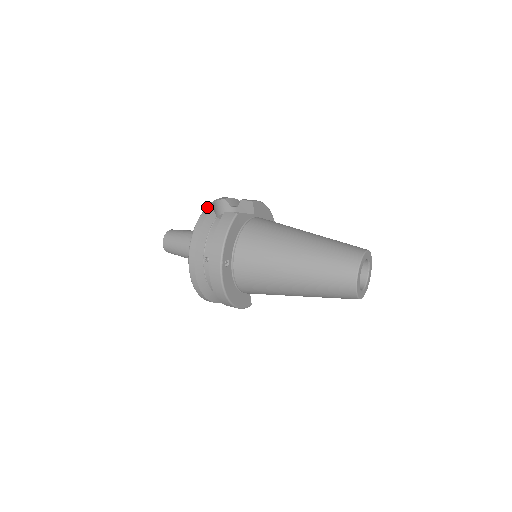
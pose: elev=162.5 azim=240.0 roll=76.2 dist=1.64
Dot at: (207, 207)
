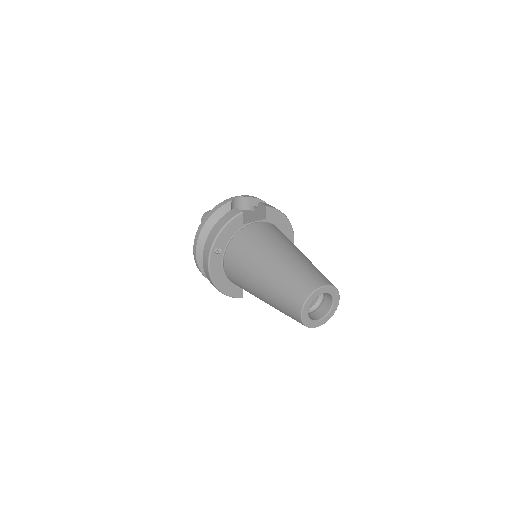
Dot at: (228, 199)
